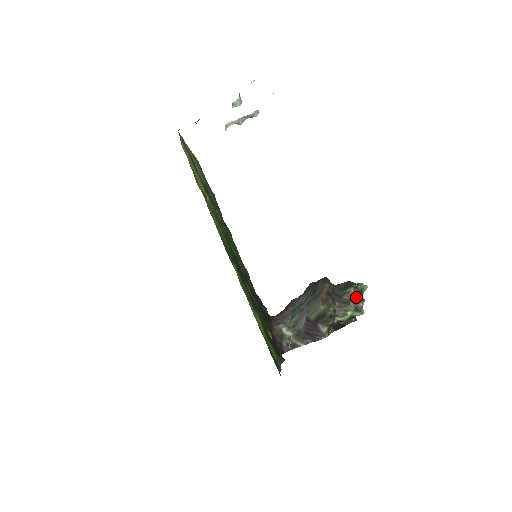
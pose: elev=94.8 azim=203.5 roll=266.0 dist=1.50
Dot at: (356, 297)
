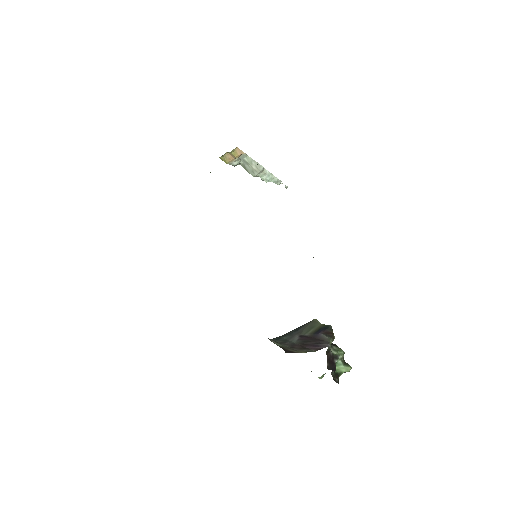
Dot at: occluded
